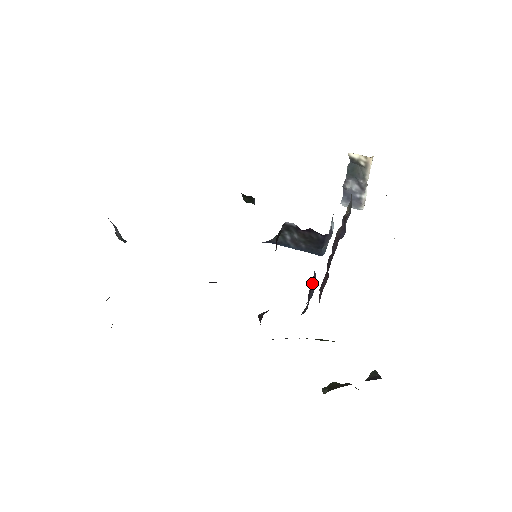
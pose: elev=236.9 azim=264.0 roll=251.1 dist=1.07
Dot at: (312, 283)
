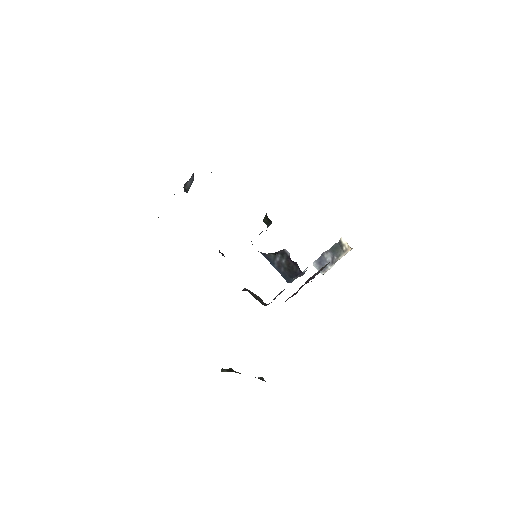
Dot at: (280, 292)
